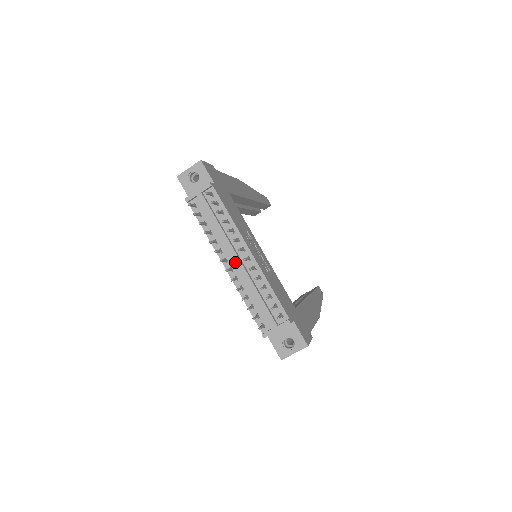
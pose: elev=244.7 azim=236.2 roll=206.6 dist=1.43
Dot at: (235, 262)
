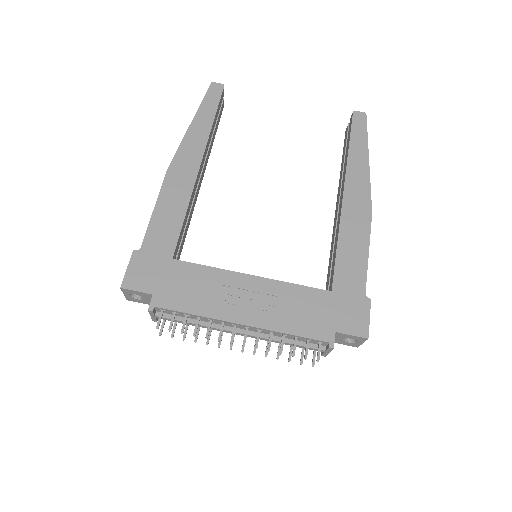
Dot at: (241, 335)
